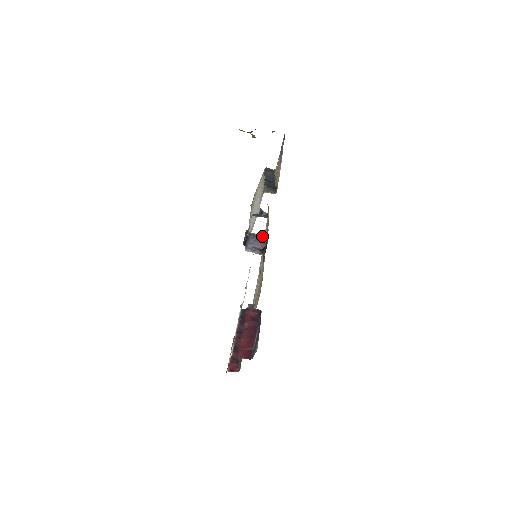
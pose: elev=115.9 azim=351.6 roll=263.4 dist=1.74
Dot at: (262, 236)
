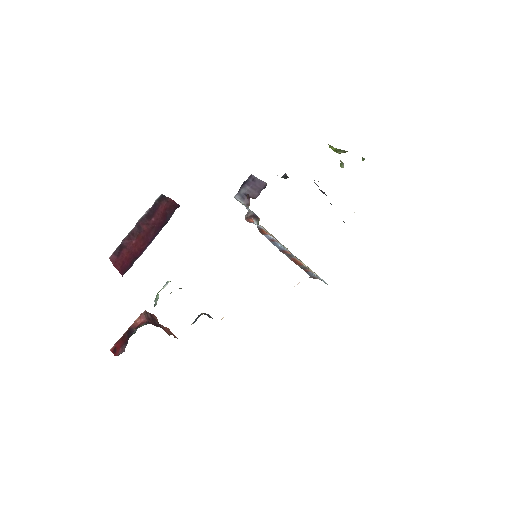
Dot at: (262, 183)
